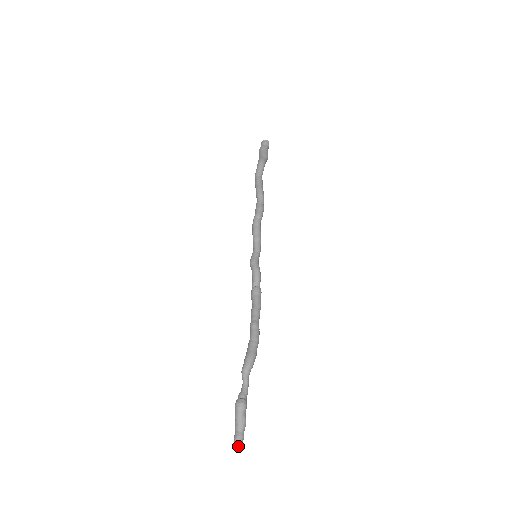
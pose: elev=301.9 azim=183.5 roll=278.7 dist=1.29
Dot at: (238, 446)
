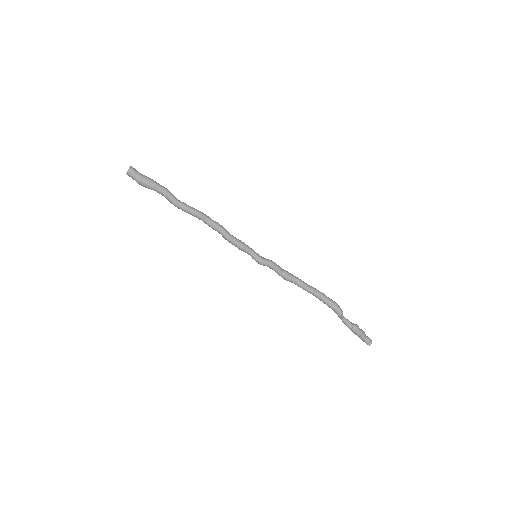
Dot at: (369, 344)
